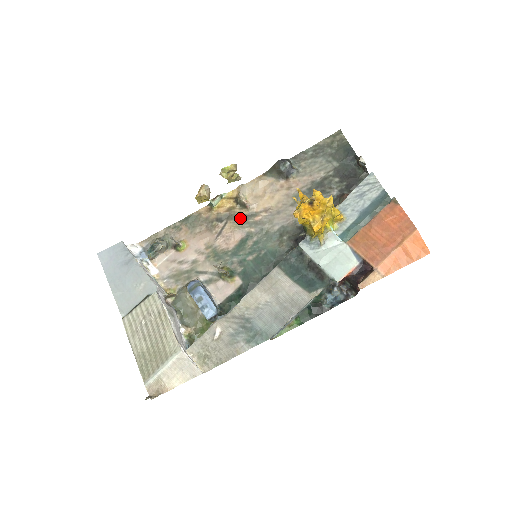
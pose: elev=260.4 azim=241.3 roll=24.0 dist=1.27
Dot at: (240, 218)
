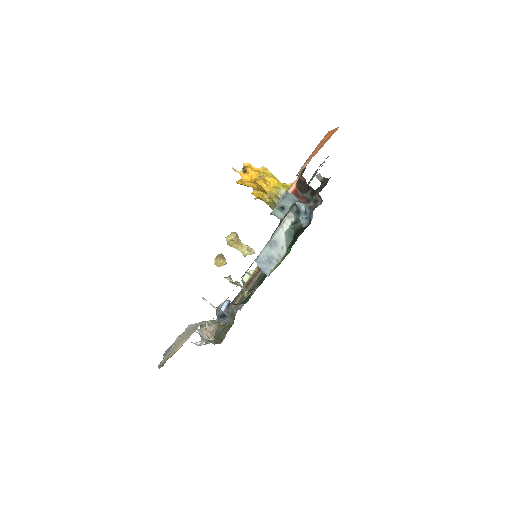
Dot at: occluded
